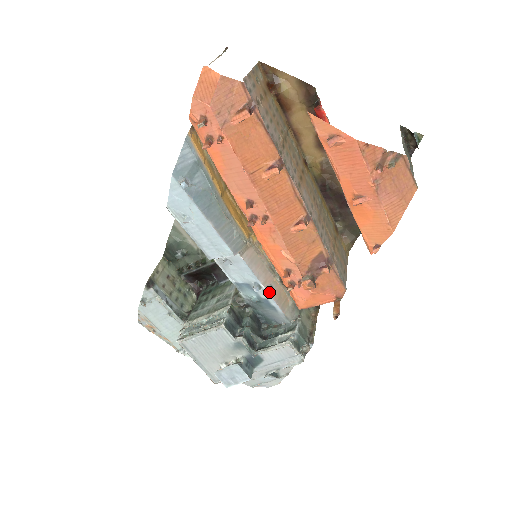
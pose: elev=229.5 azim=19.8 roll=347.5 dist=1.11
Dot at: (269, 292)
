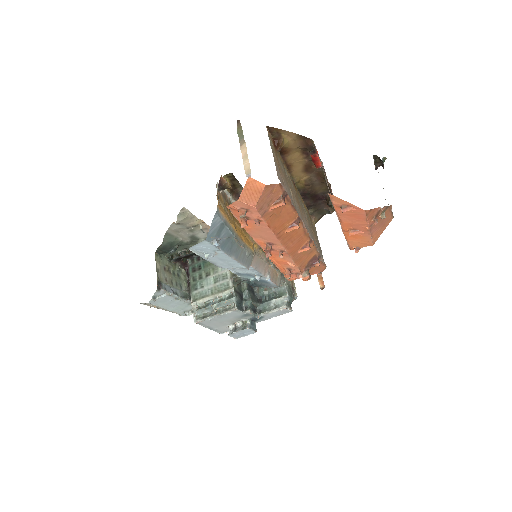
Dot at: (269, 279)
